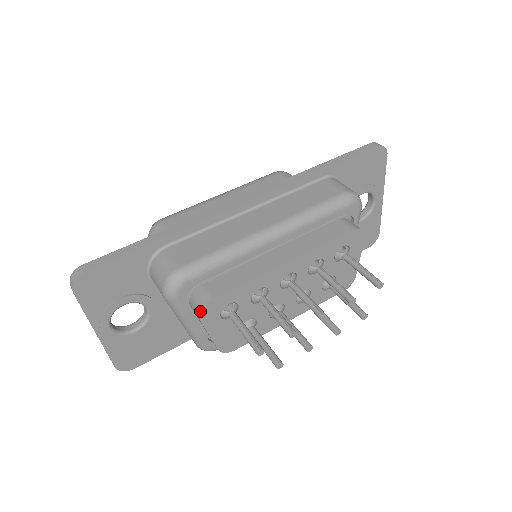
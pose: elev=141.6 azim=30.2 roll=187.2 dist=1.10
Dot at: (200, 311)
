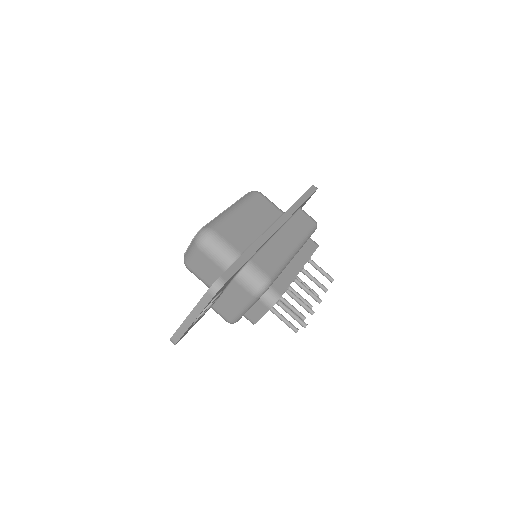
Dot at: (274, 303)
